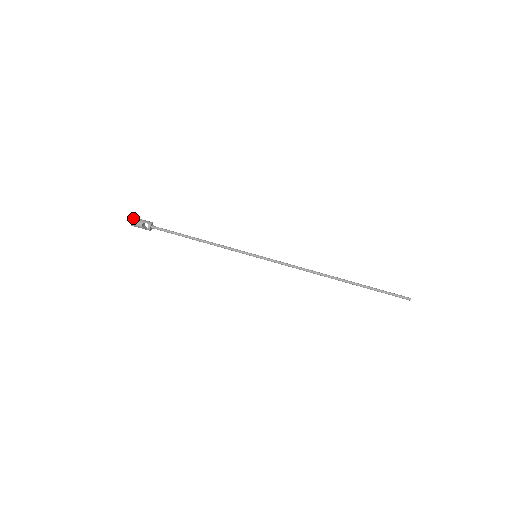
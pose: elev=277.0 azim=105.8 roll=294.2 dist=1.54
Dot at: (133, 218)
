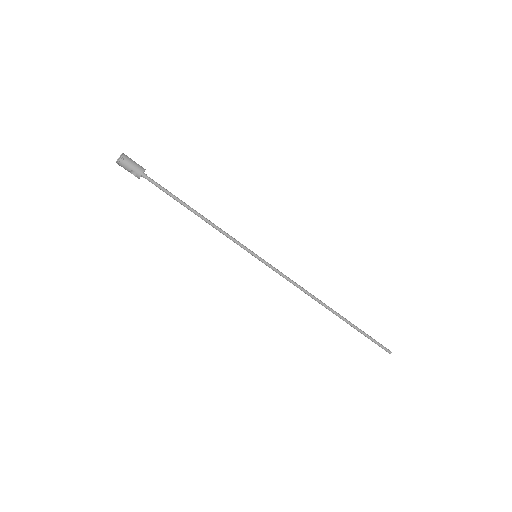
Dot at: (119, 158)
